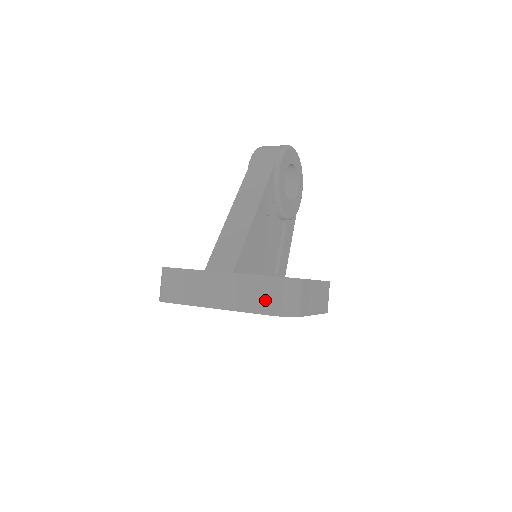
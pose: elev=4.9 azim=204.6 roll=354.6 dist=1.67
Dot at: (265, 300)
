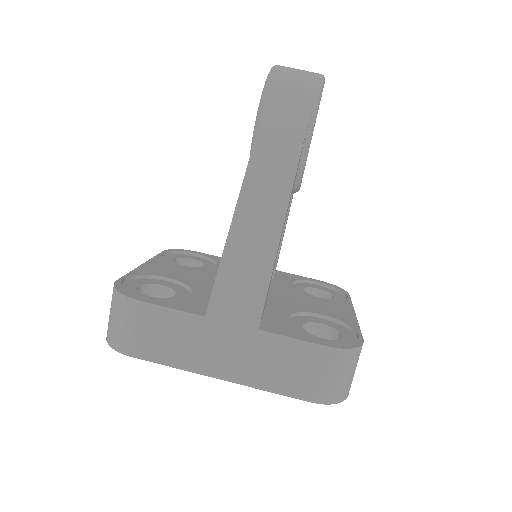
Dot at: (311, 381)
